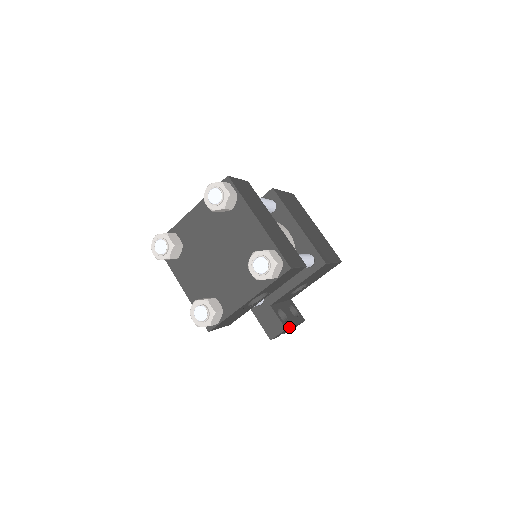
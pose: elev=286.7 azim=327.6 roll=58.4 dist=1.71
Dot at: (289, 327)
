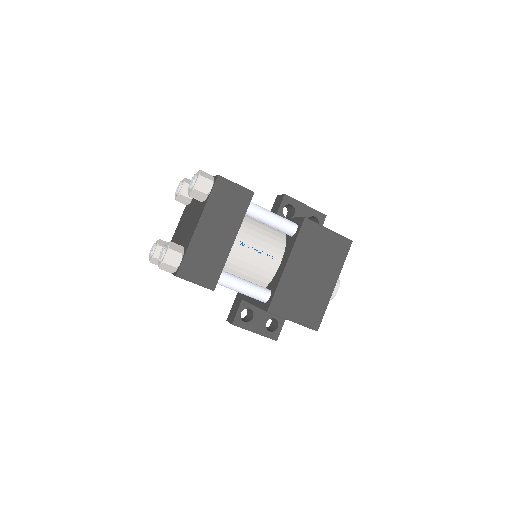
Dot at: (240, 327)
